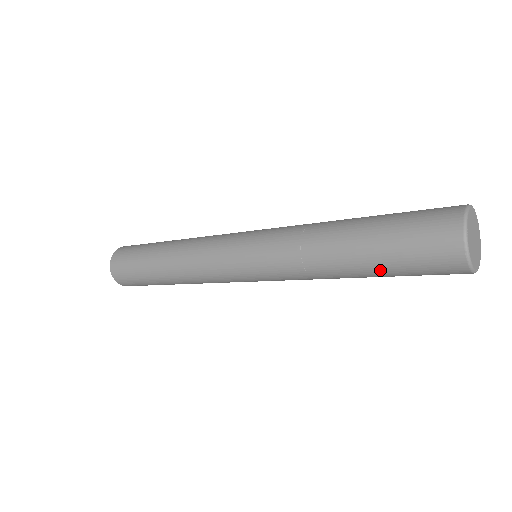
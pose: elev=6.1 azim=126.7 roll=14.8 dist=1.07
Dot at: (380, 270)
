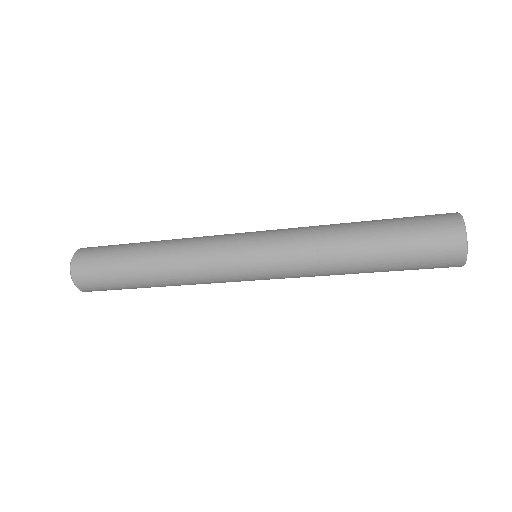
Dot at: (390, 262)
